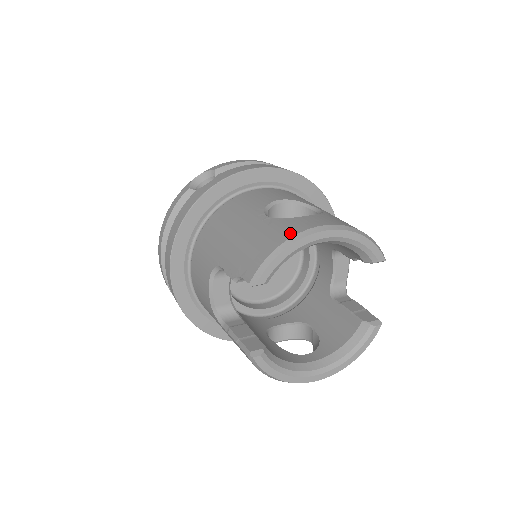
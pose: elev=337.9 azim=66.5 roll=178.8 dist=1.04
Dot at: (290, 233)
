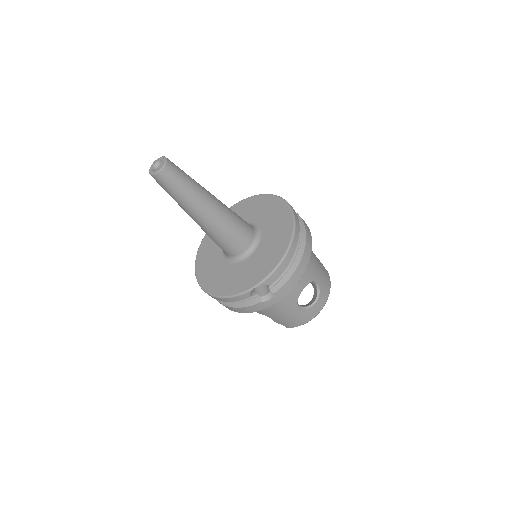
Dot at: (310, 318)
